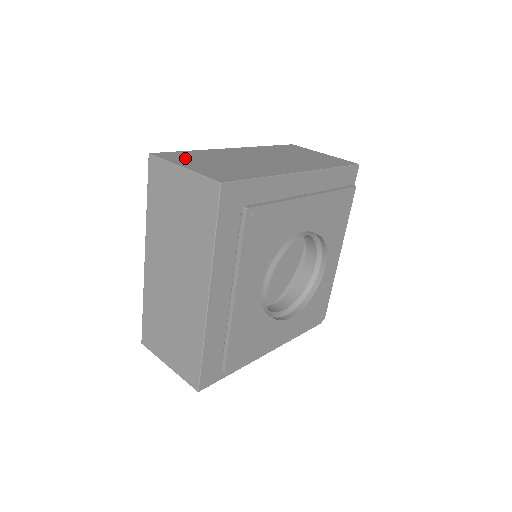
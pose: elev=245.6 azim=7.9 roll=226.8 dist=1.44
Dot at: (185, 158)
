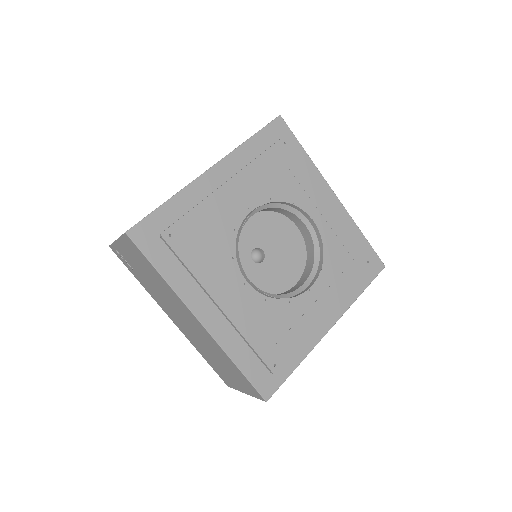
Dot at: occluded
